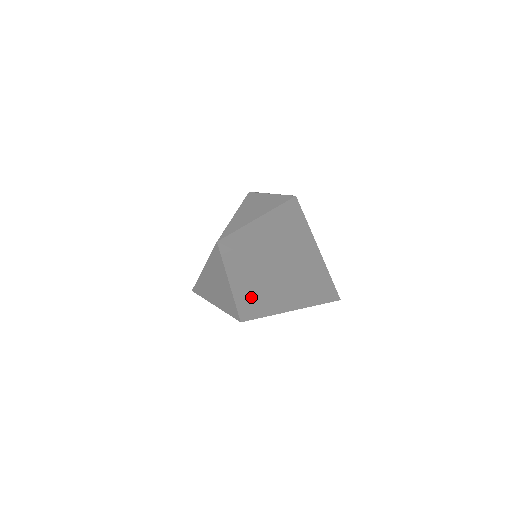
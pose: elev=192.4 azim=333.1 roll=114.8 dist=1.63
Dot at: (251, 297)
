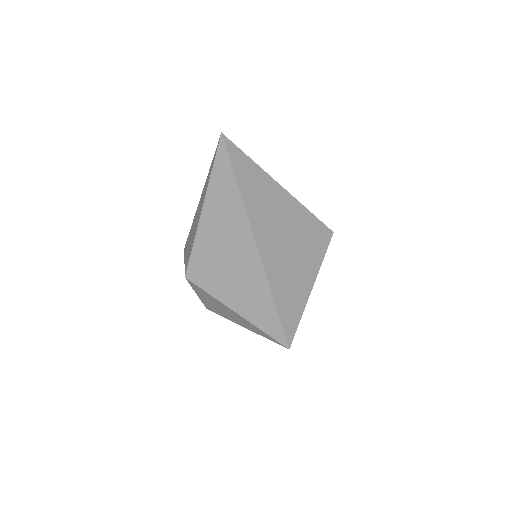
Dot at: (211, 244)
